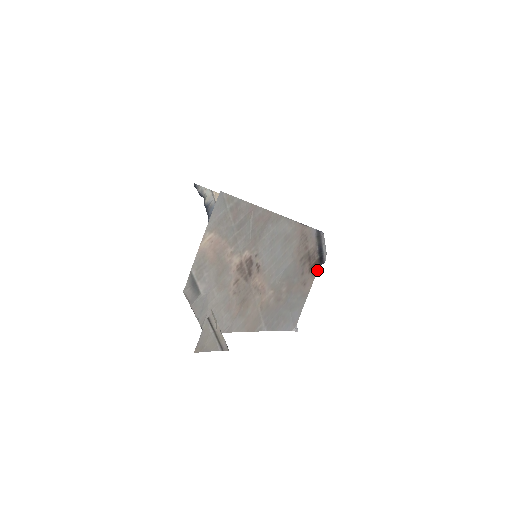
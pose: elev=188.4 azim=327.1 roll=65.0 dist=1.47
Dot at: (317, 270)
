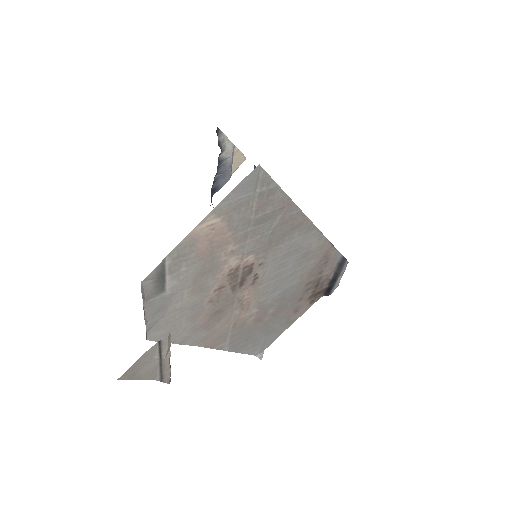
Dot at: (317, 299)
